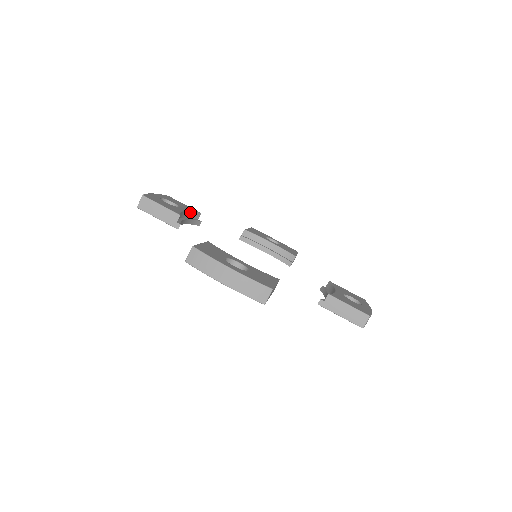
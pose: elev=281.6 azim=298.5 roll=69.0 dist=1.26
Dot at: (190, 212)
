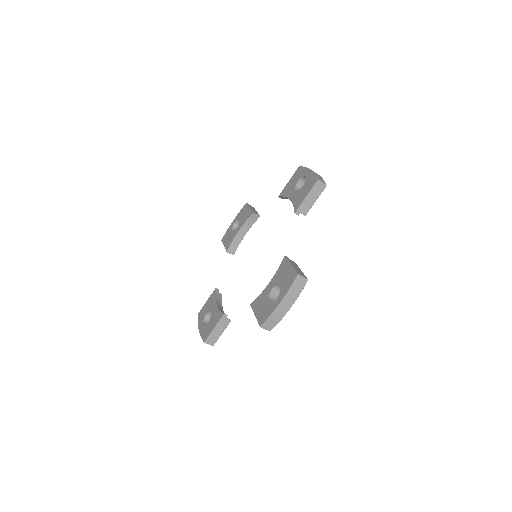
Dot at: (240, 242)
